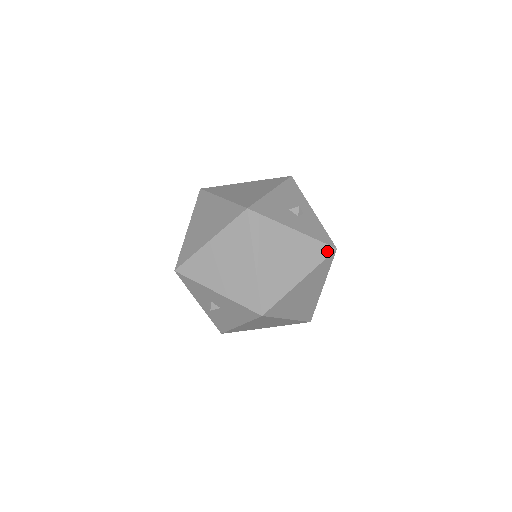
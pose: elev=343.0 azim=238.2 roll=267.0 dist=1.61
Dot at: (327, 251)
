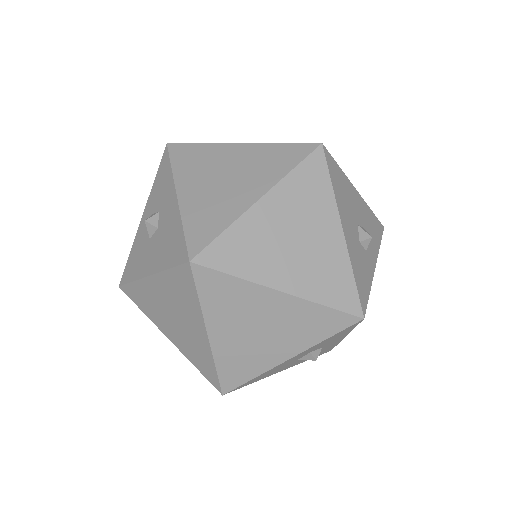
Dot at: occluded
